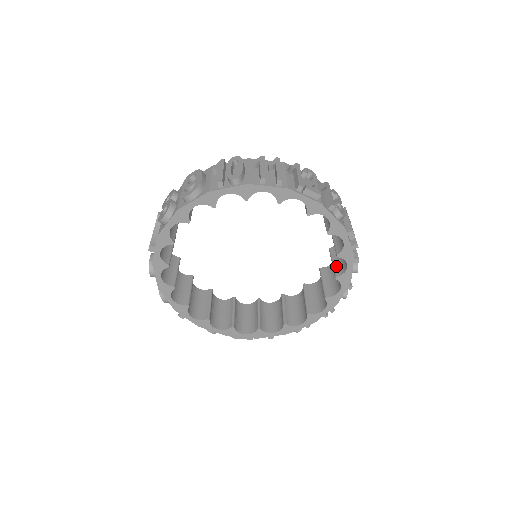
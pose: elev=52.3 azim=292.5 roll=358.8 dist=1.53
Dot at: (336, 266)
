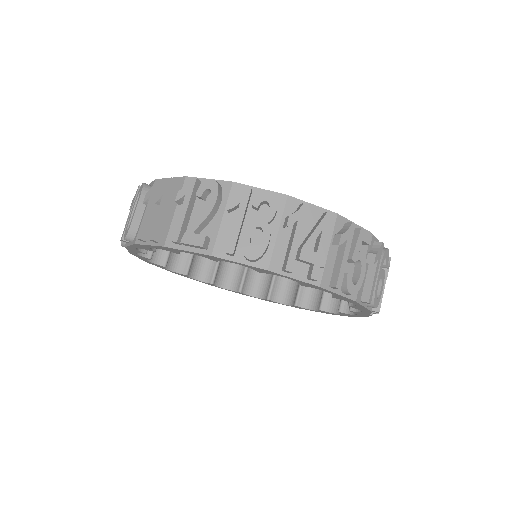
Dot at: occluded
